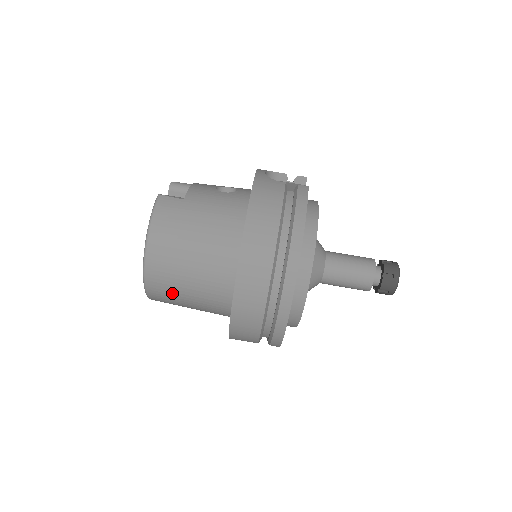
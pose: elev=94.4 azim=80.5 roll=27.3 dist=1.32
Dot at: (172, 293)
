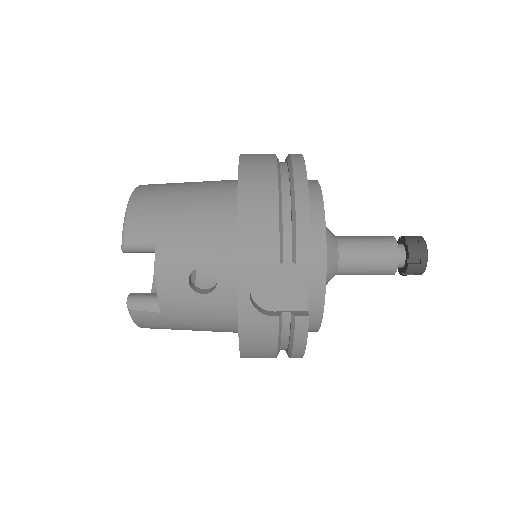
Dot at: occluded
